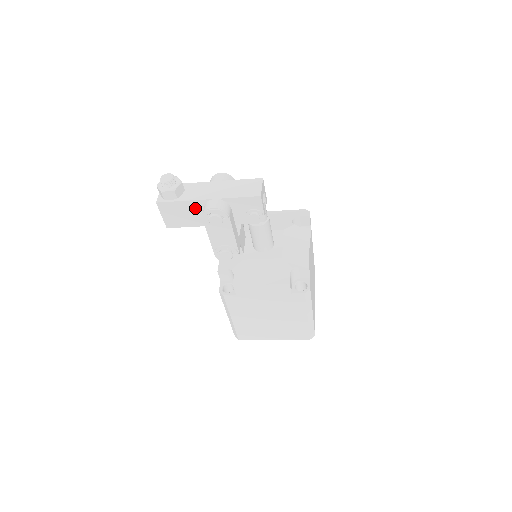
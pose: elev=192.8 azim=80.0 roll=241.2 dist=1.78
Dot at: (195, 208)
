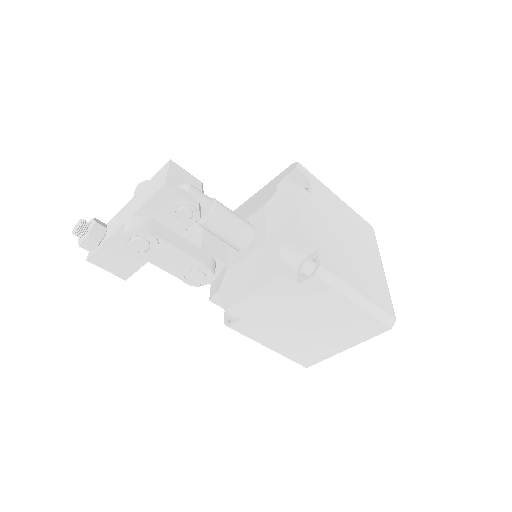
Dot at: occluded
